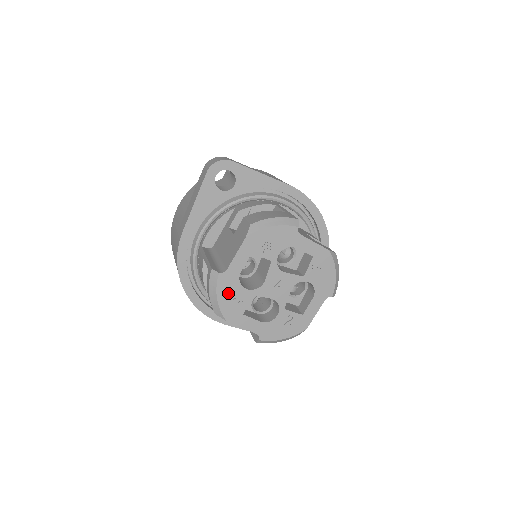
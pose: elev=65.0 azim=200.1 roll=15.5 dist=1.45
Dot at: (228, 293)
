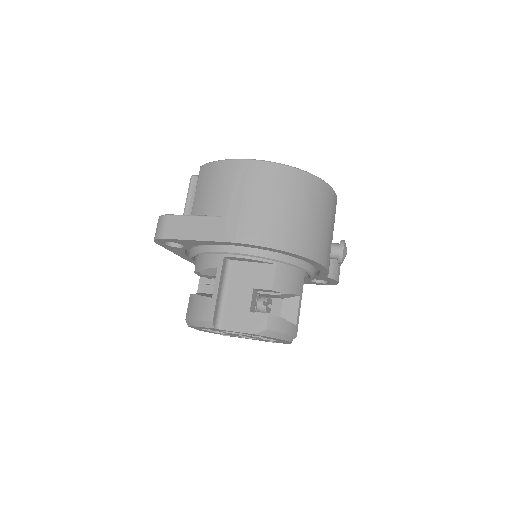
Dot at: occluded
